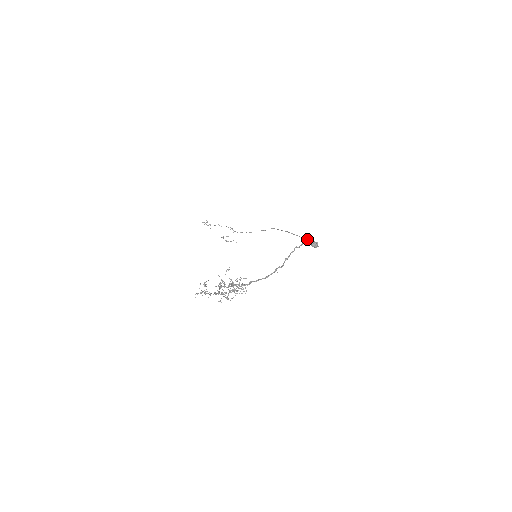
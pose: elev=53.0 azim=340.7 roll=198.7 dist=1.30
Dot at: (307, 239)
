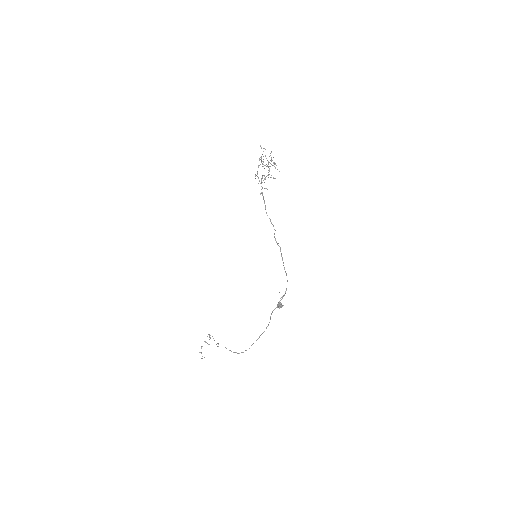
Dot at: occluded
